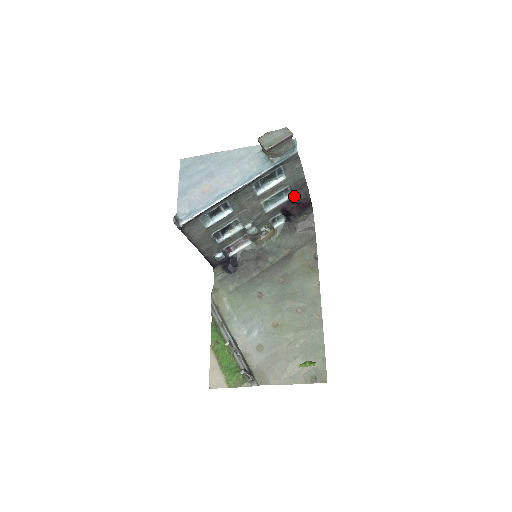
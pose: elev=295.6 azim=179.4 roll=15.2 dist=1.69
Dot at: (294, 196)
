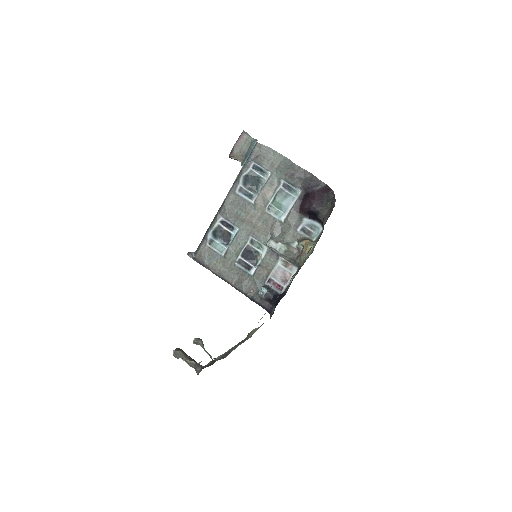
Dot at: (303, 190)
